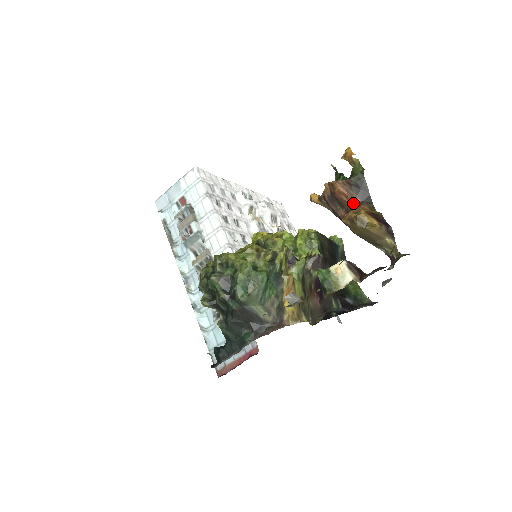
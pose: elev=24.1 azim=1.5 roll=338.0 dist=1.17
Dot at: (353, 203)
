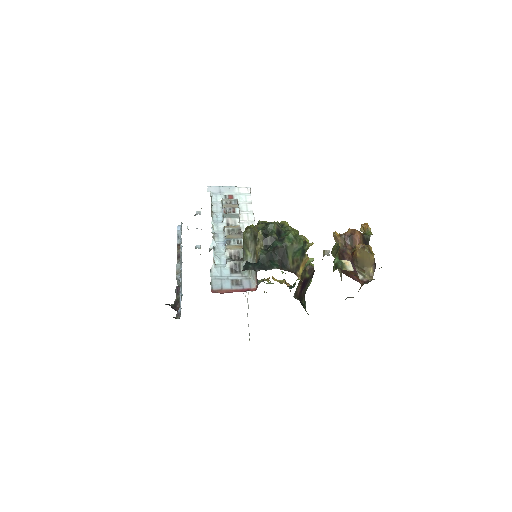
Dot at: occluded
